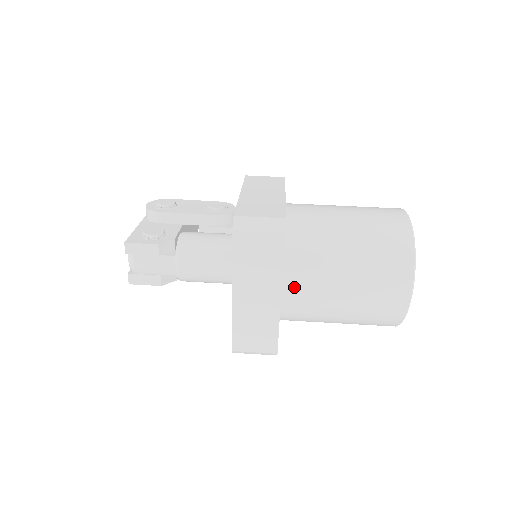
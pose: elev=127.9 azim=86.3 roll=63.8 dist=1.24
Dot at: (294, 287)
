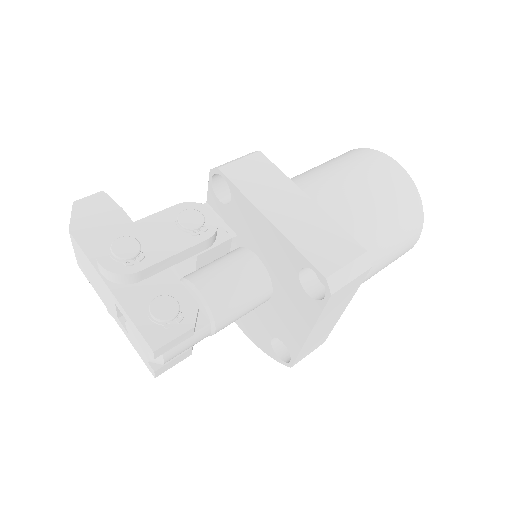
Dot at: occluded
